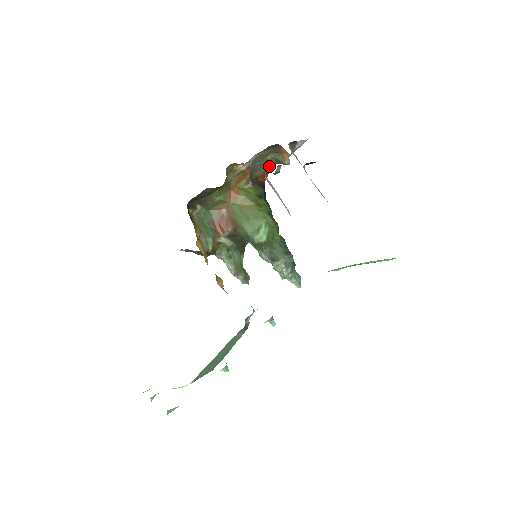
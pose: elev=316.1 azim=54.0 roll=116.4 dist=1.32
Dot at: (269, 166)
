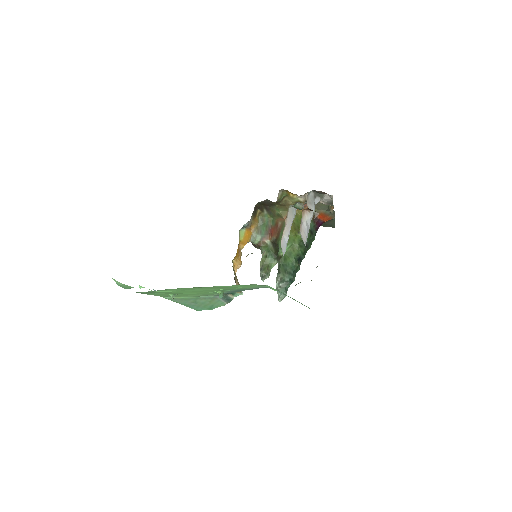
Dot at: occluded
